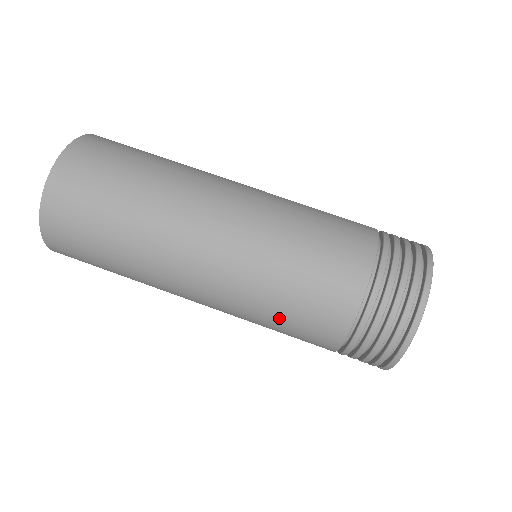
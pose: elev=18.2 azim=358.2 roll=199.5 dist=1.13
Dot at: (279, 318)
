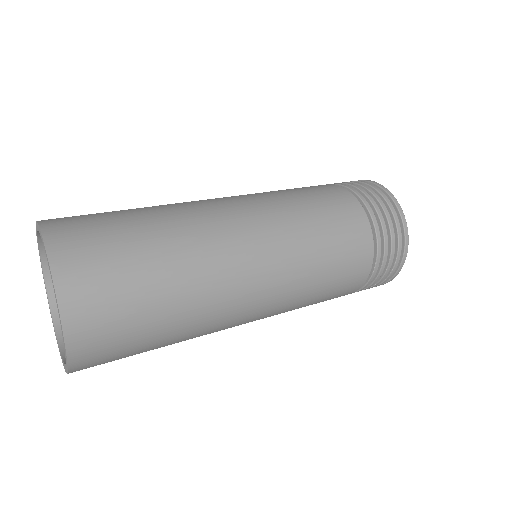
Dot at: (325, 243)
